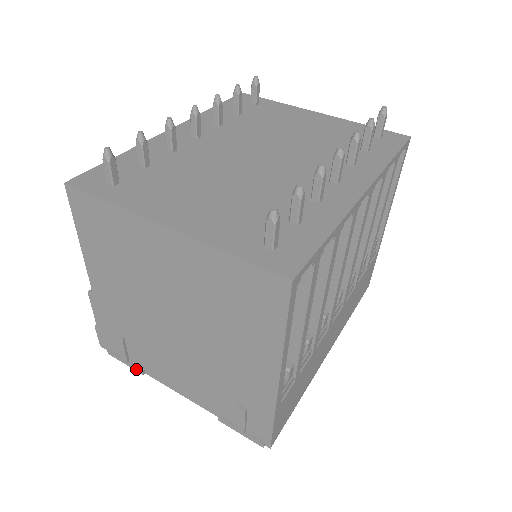
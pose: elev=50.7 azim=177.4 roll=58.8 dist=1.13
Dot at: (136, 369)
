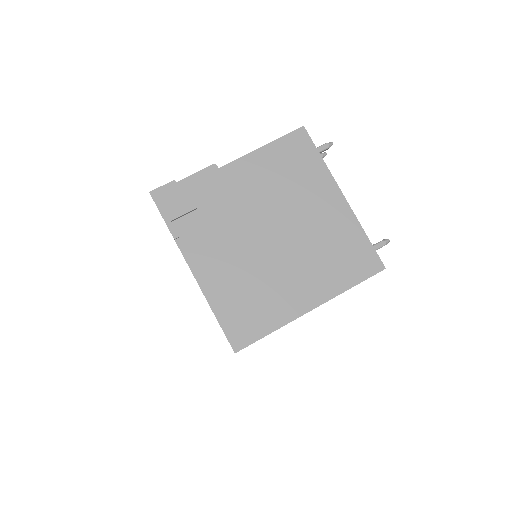
Dot at: (173, 231)
